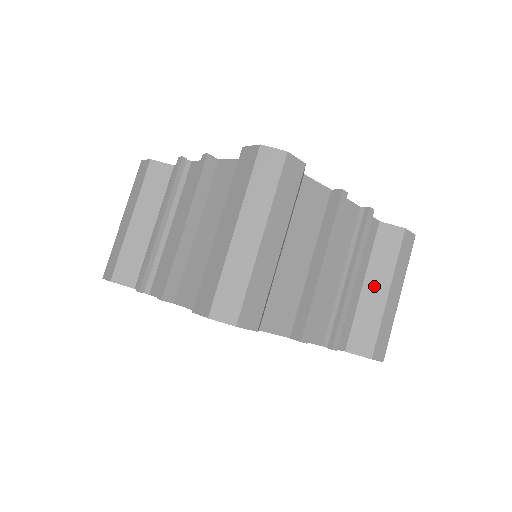
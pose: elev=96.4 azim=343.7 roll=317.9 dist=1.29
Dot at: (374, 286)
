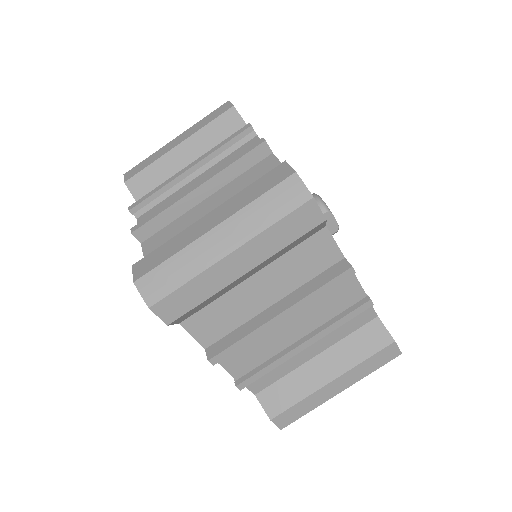
Dot at: (325, 365)
